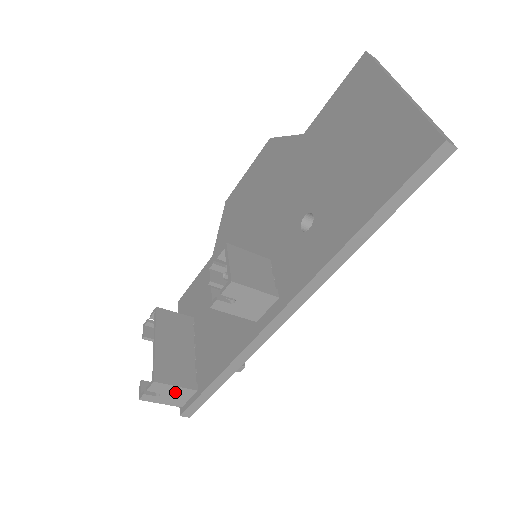
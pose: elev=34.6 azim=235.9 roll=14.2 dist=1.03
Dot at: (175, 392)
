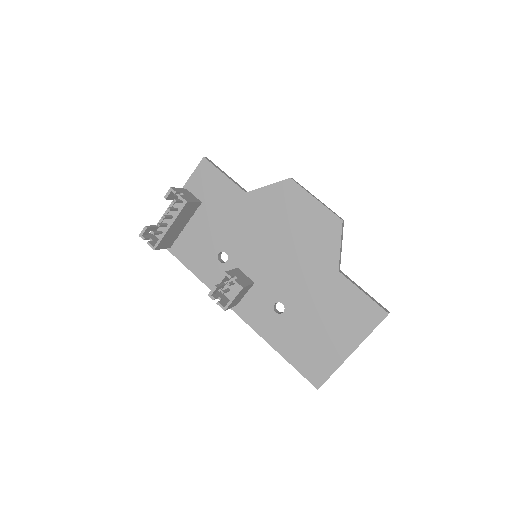
Dot at: occluded
